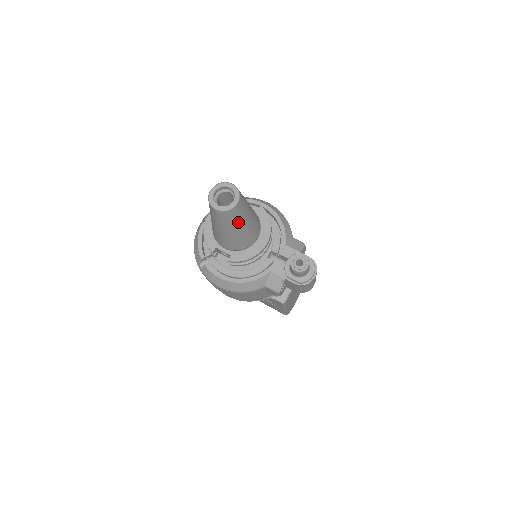
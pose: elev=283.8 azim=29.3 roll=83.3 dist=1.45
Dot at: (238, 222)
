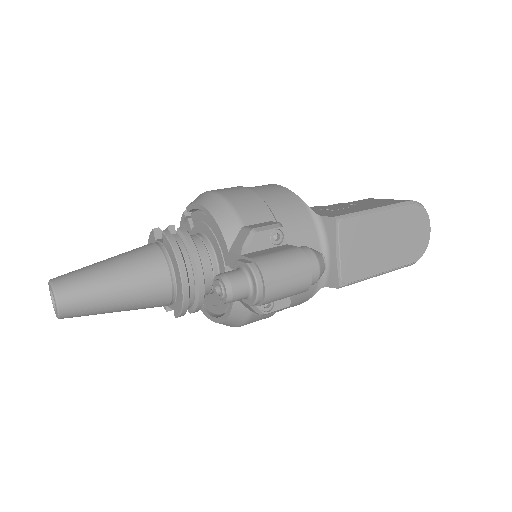
Dot at: (98, 306)
